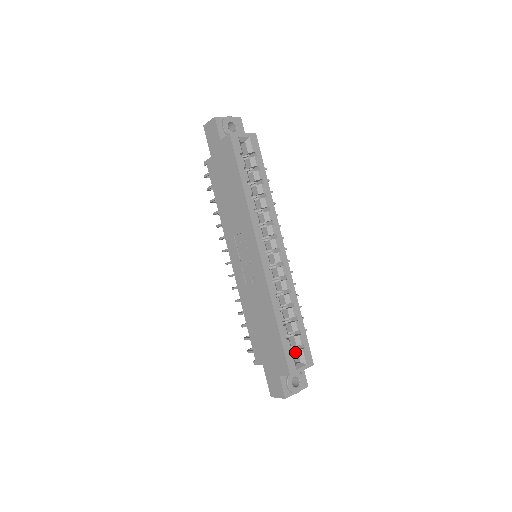
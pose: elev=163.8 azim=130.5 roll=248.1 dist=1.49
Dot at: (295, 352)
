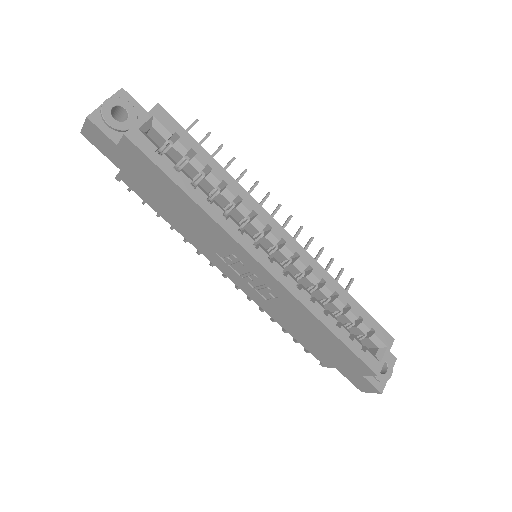
Dot at: (366, 340)
